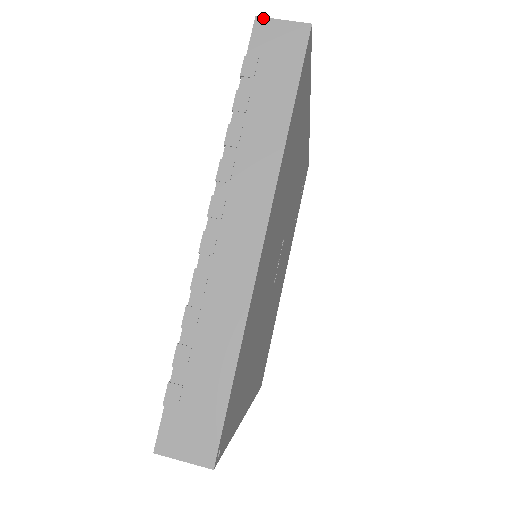
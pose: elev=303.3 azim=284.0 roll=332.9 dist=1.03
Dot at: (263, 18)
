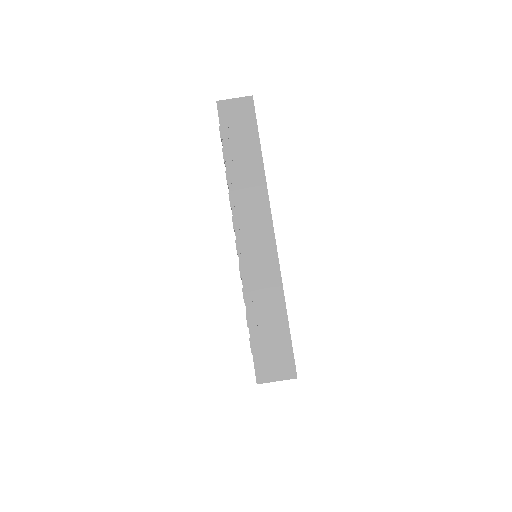
Dot at: occluded
